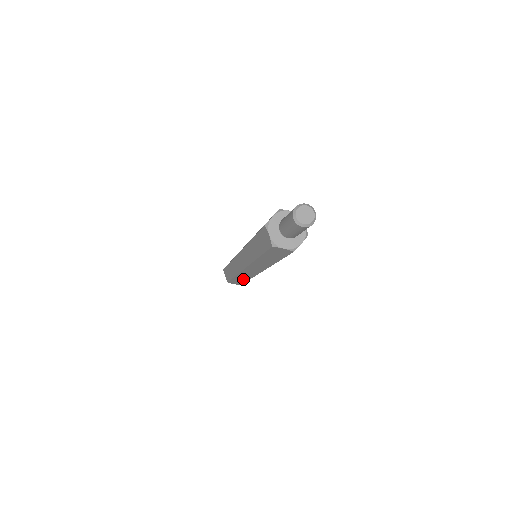
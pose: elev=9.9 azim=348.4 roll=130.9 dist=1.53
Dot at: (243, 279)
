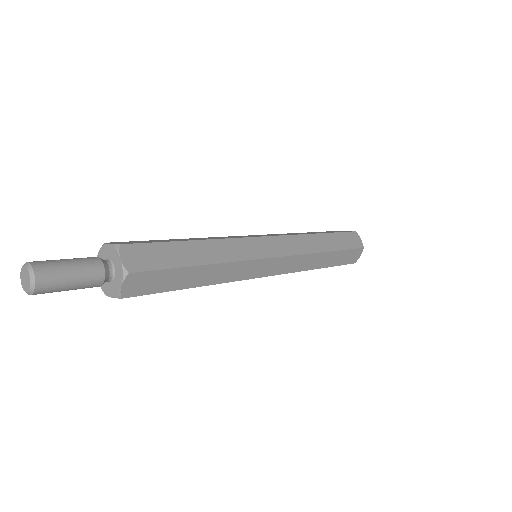
Dot at: occluded
